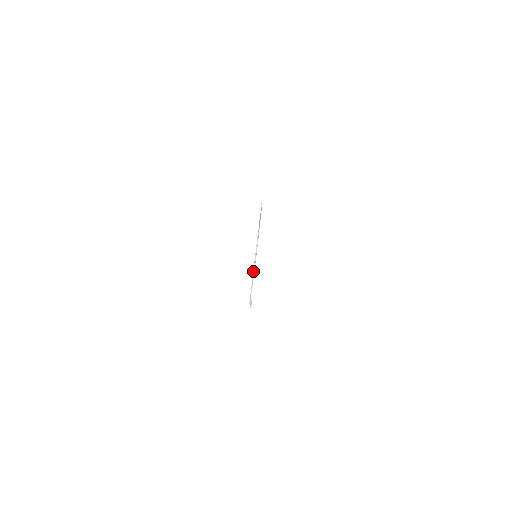
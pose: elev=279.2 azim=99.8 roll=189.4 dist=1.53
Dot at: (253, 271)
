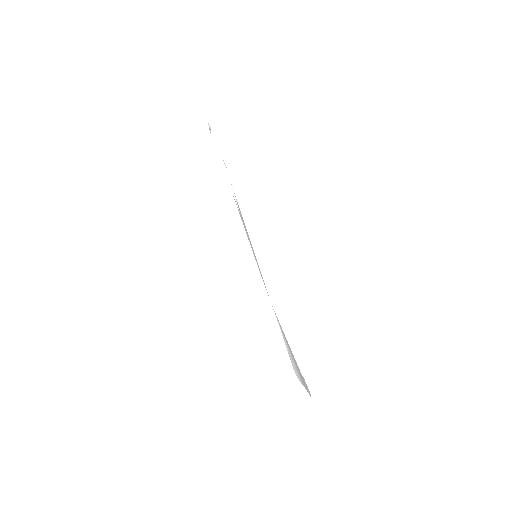
Dot at: occluded
